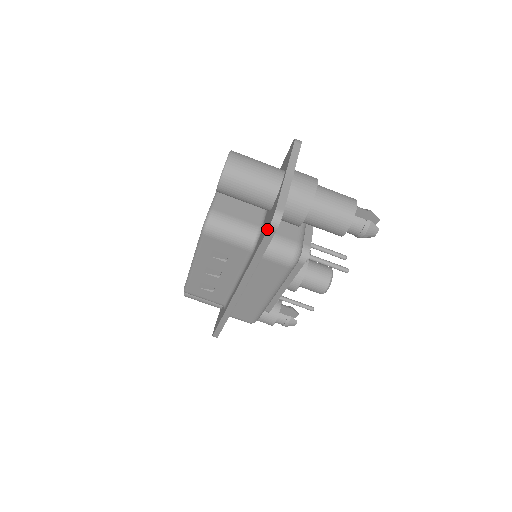
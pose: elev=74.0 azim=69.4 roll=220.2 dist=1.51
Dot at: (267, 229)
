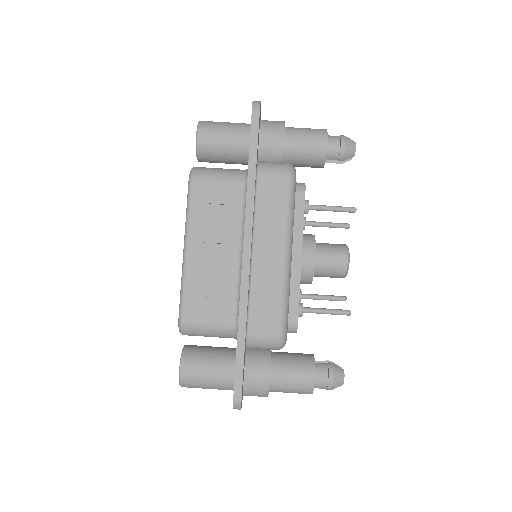
Dot at: (251, 115)
